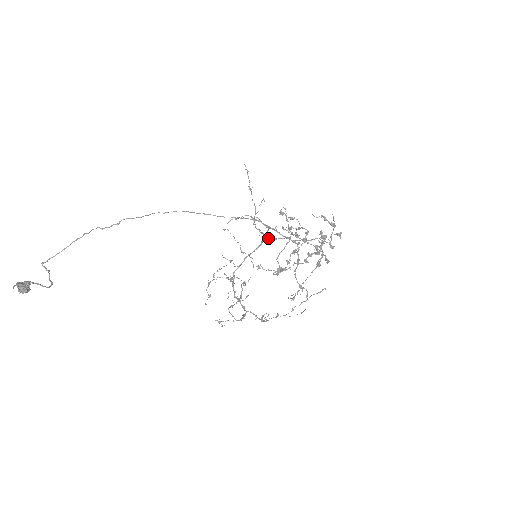
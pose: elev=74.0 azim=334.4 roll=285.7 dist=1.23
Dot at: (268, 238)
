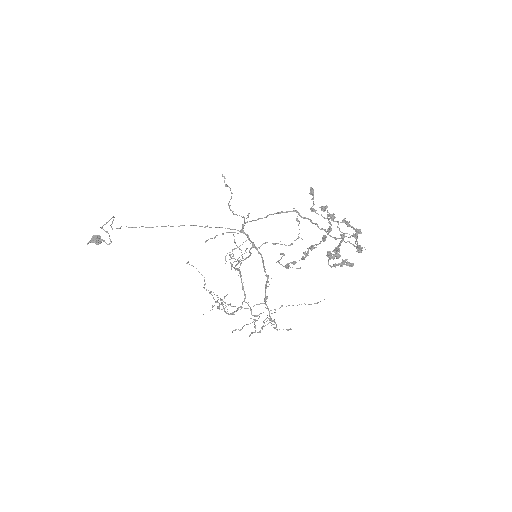
Dot at: (298, 214)
